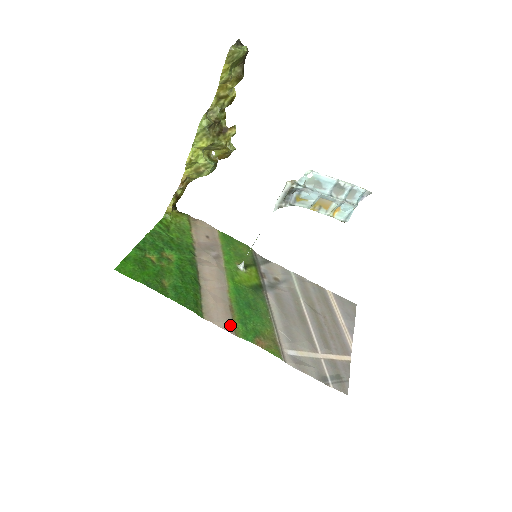
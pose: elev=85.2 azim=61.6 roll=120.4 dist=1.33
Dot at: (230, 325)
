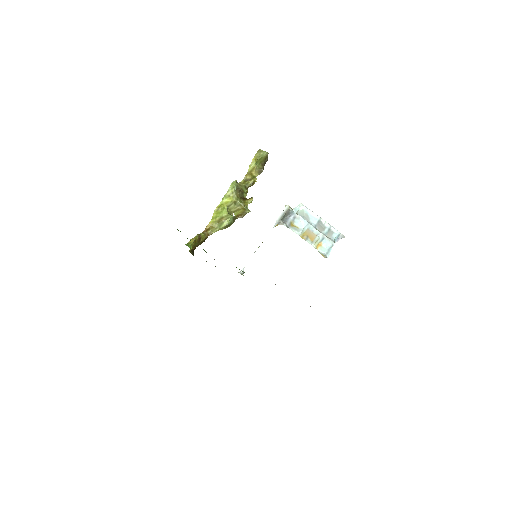
Dot at: occluded
